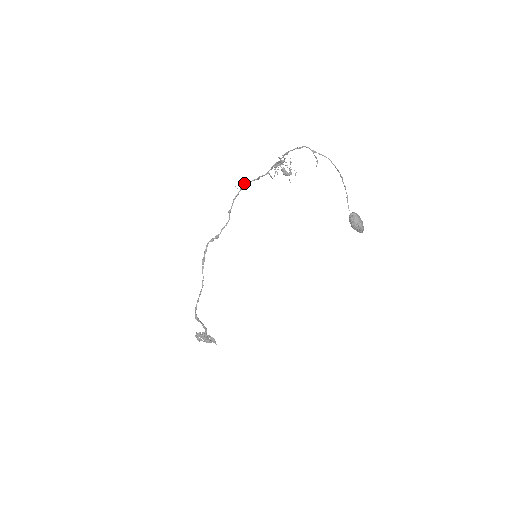
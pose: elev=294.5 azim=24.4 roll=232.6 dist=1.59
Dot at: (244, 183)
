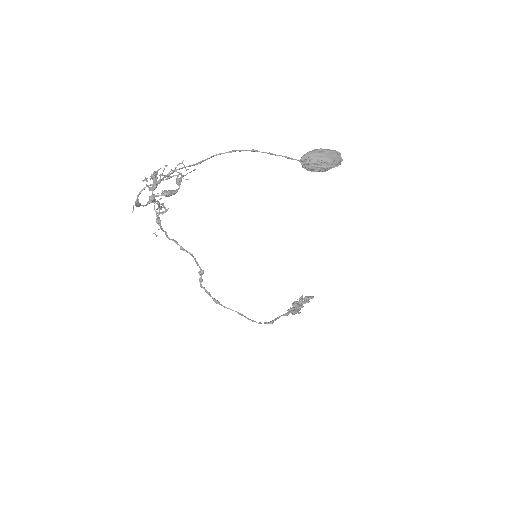
Dot at: occluded
